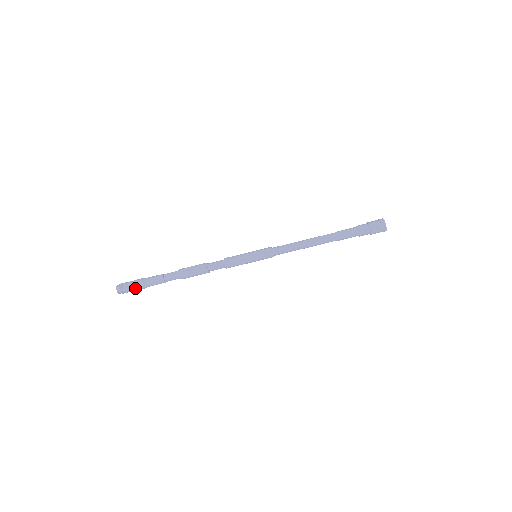
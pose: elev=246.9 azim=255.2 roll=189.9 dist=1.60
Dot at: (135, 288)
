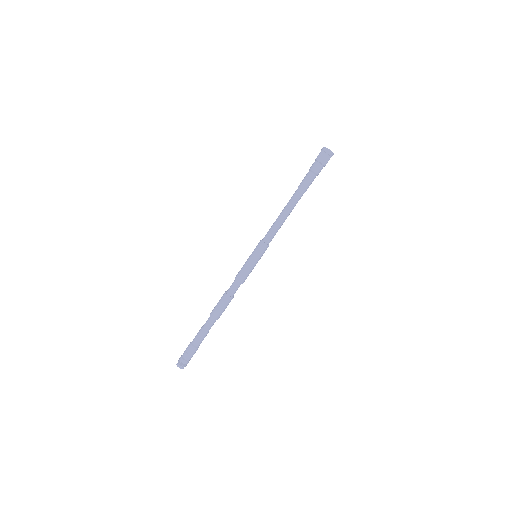
Dot at: (186, 352)
